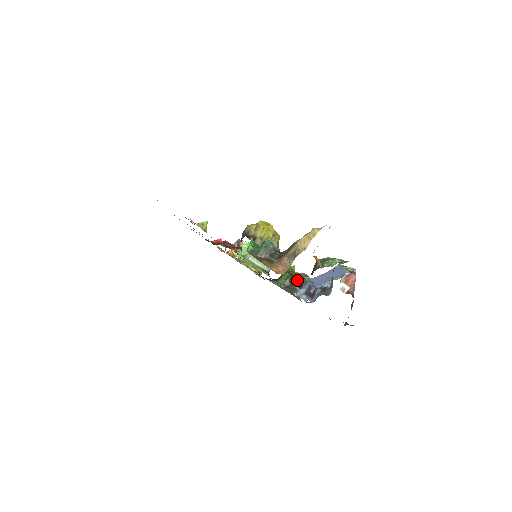
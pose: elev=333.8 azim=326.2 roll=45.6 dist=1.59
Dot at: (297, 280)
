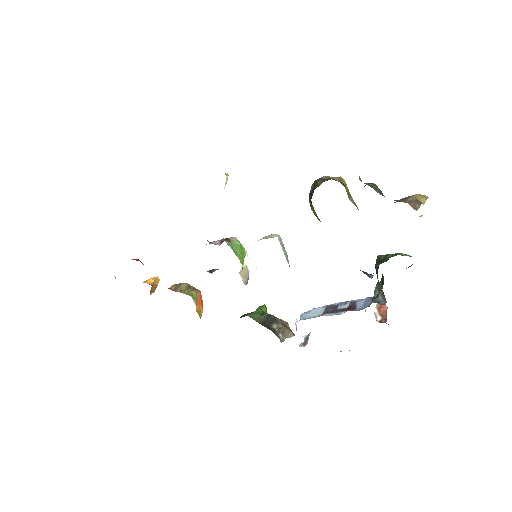
Dot at: occluded
